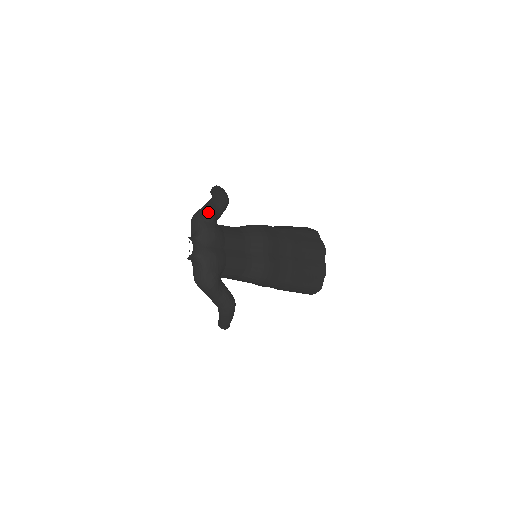
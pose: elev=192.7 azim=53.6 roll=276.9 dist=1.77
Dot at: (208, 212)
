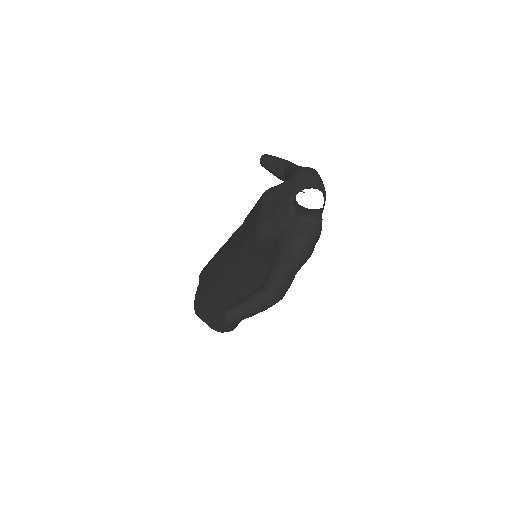
Dot at: occluded
